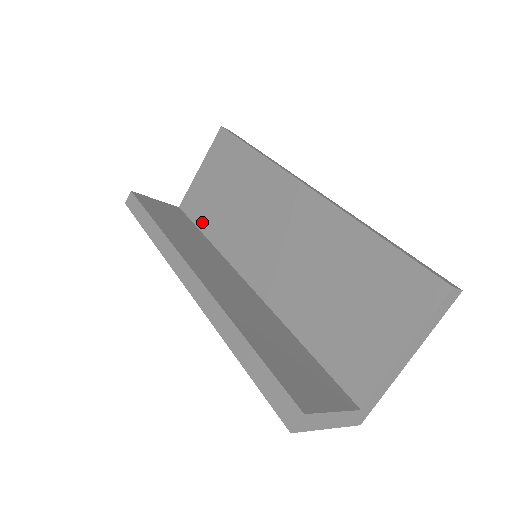
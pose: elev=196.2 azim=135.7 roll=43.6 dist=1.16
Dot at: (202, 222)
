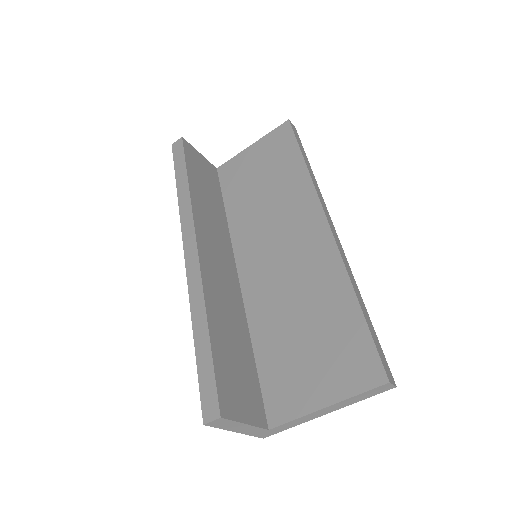
Dot at: (229, 195)
